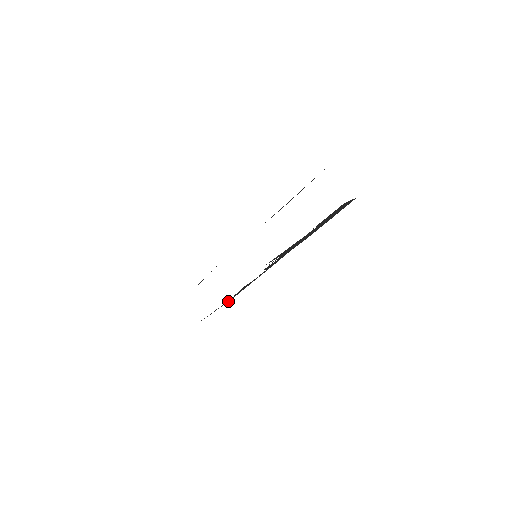
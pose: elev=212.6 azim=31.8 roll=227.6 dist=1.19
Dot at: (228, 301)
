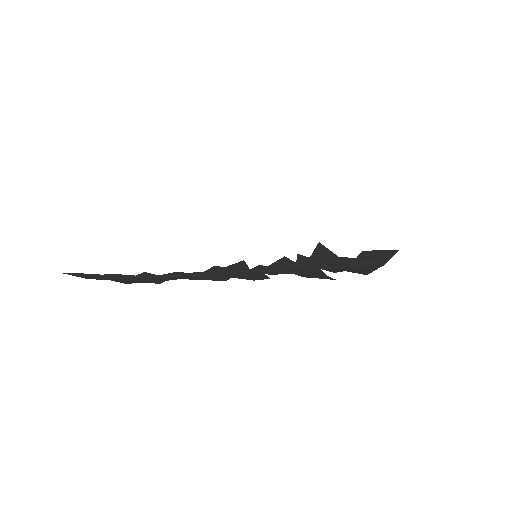
Dot at: (181, 276)
